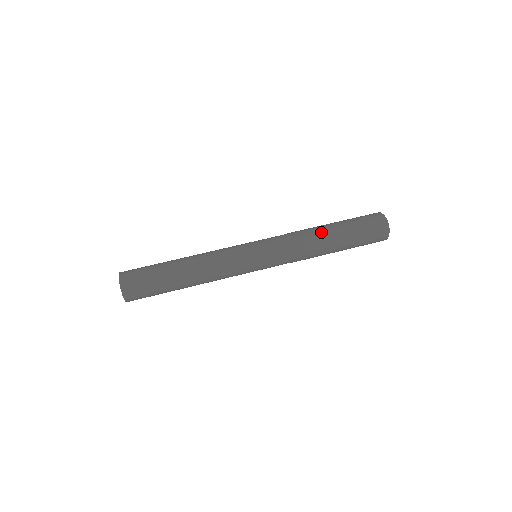
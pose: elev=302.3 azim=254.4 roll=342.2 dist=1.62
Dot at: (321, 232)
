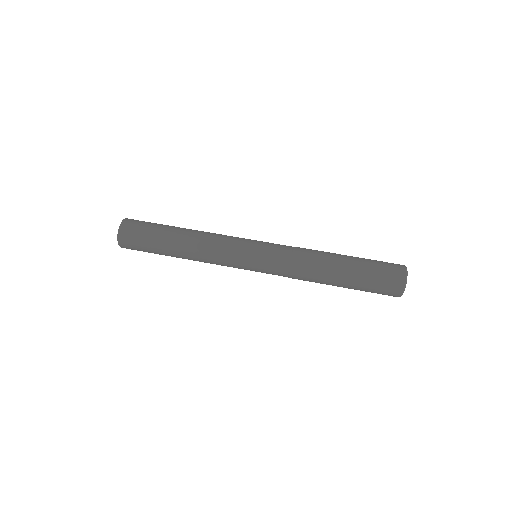
Dot at: (329, 259)
